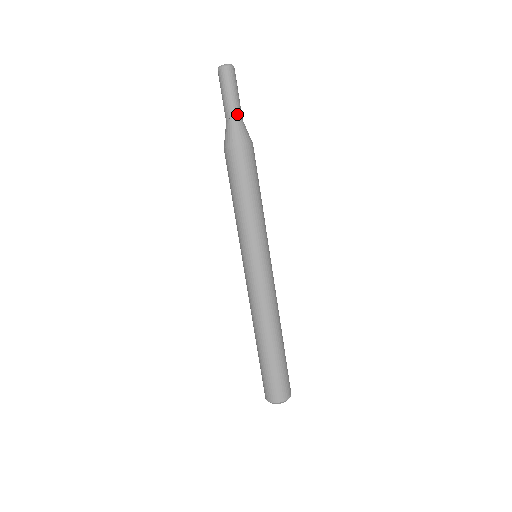
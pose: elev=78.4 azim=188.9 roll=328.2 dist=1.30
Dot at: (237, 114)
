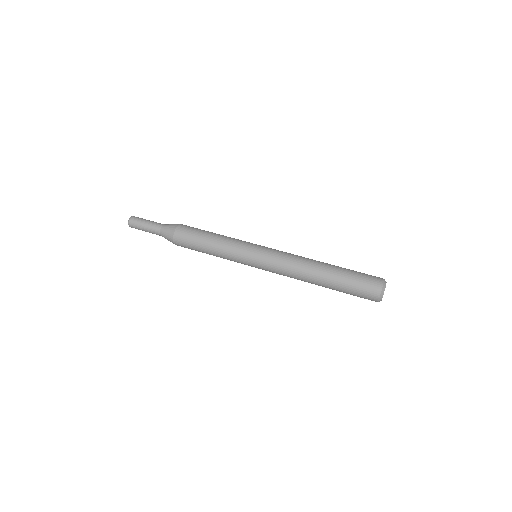
Dot at: occluded
